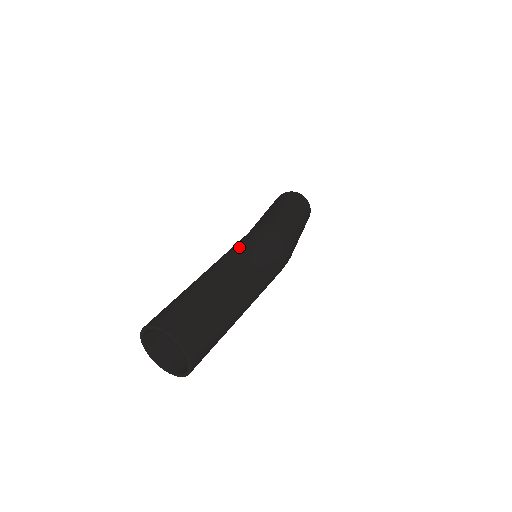
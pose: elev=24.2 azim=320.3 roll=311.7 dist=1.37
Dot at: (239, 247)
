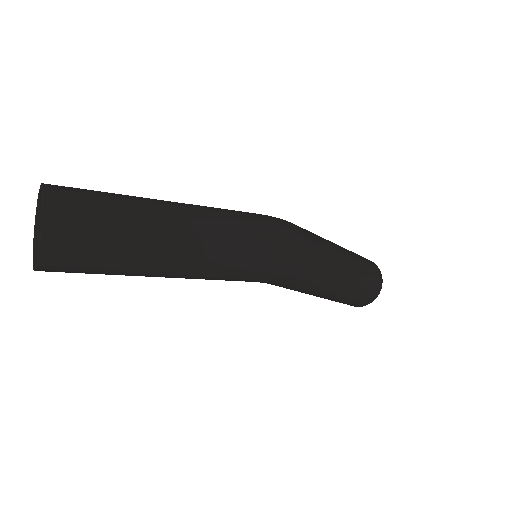
Dot at: (226, 209)
